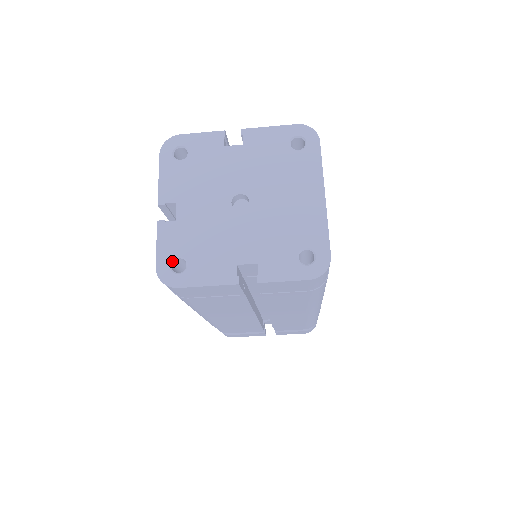
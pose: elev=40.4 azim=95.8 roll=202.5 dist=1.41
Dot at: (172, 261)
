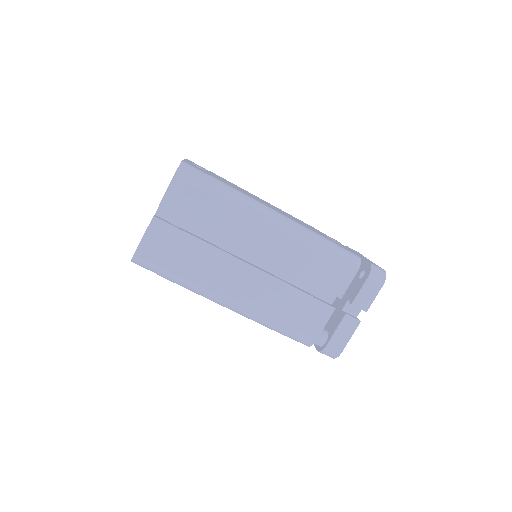
Dot at: occluded
